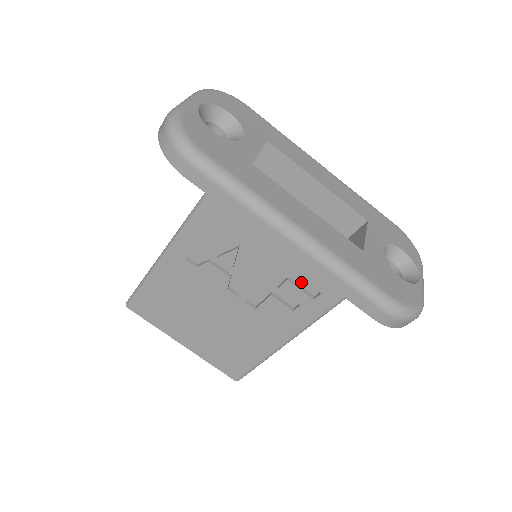
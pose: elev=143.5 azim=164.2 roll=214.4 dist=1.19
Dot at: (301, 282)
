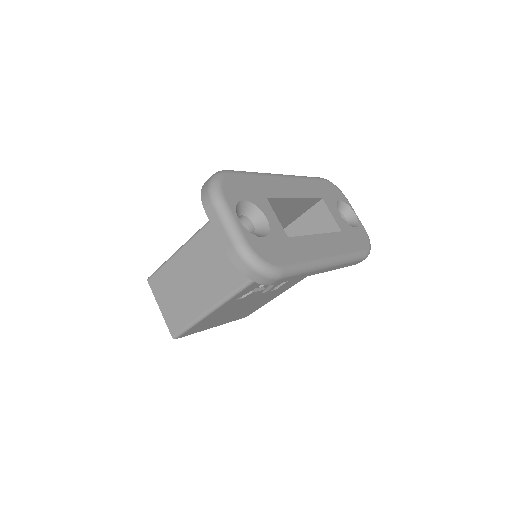
Dot at: occluded
